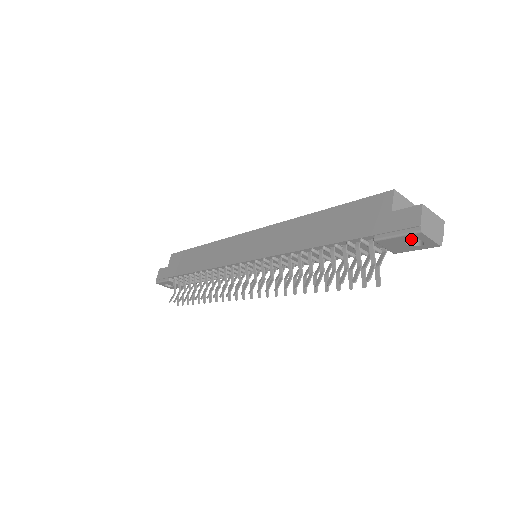
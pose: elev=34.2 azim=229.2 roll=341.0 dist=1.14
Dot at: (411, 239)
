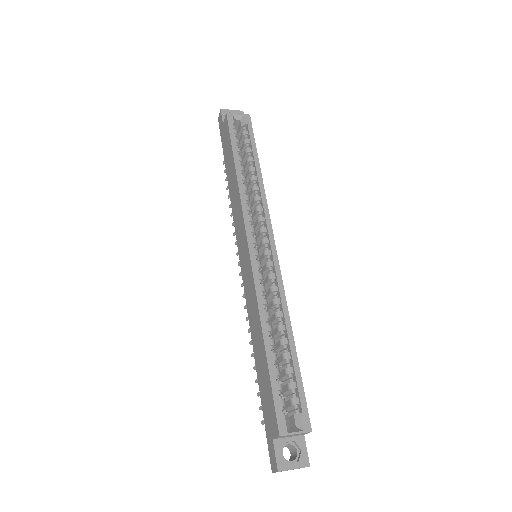
Dot at: (288, 447)
